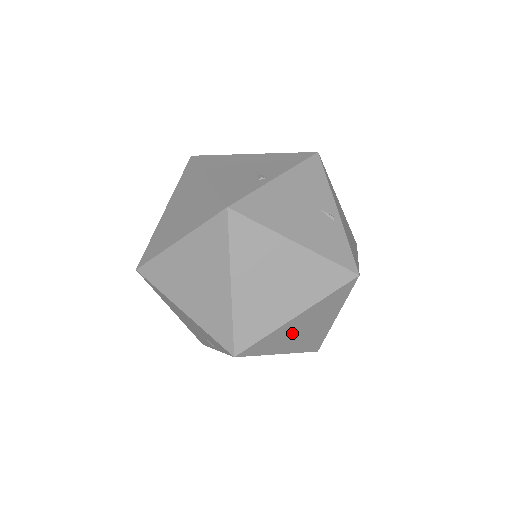
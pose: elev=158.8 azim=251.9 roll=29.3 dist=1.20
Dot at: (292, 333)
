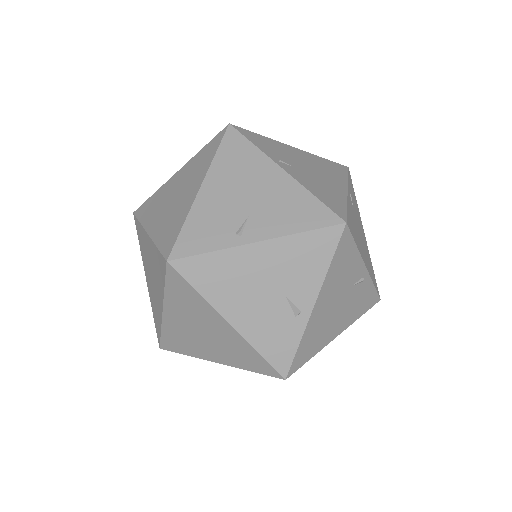
Dot at: occluded
